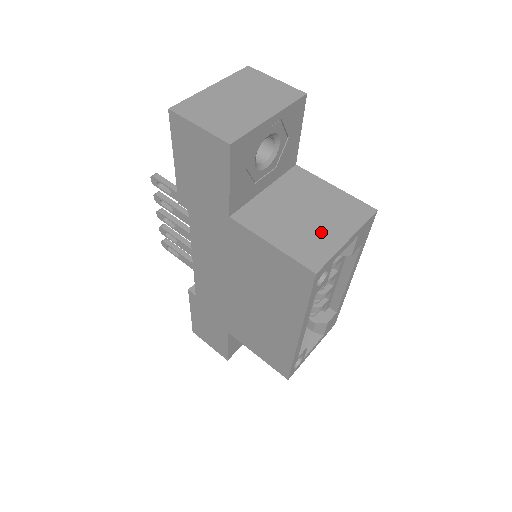
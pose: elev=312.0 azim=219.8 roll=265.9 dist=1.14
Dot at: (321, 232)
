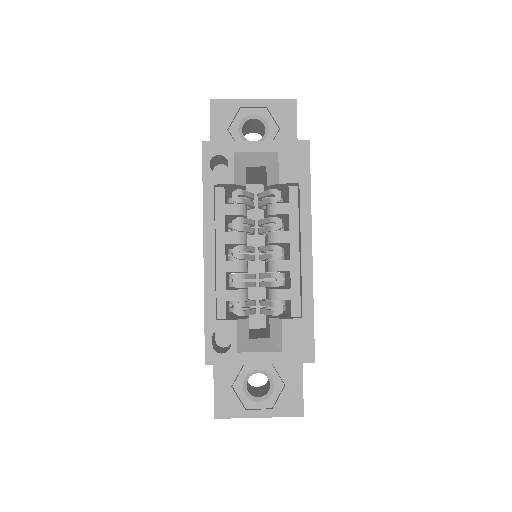
Dot at: occluded
